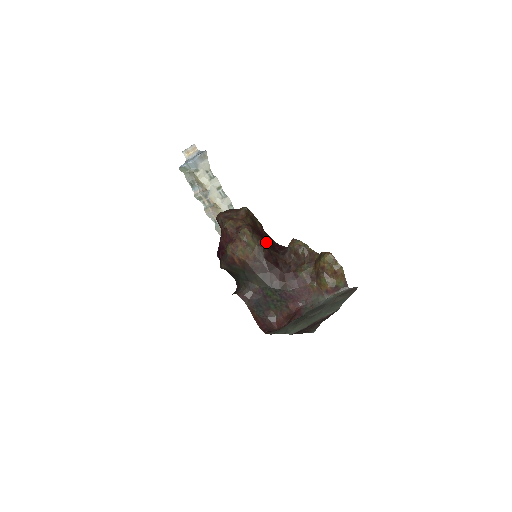
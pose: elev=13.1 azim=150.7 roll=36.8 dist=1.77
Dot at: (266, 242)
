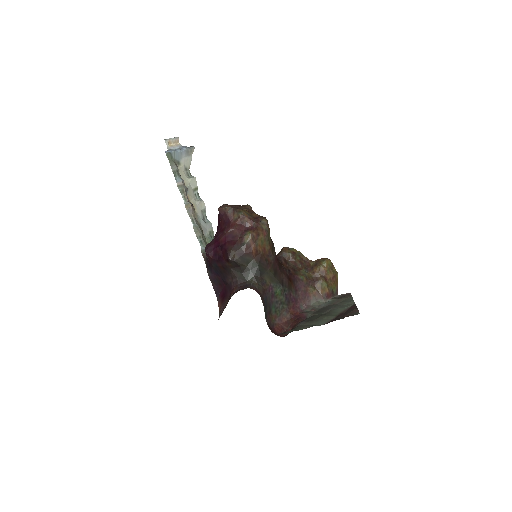
Dot at: occluded
